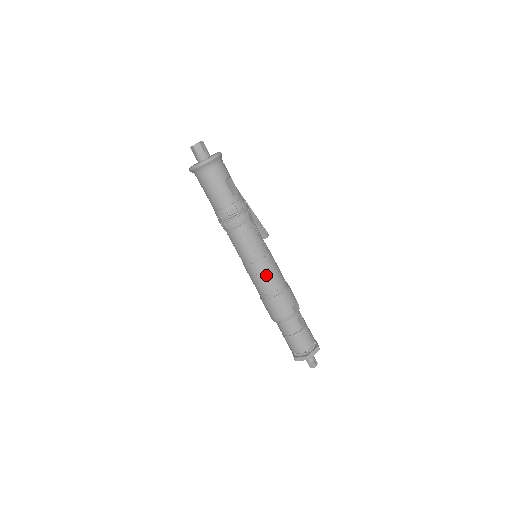
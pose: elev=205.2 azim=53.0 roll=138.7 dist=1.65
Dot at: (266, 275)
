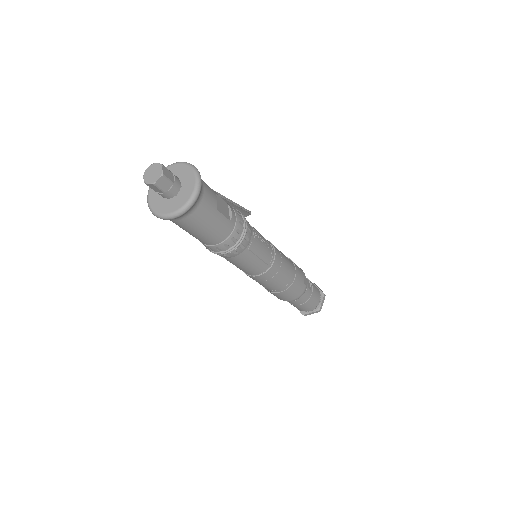
Dot at: (279, 276)
